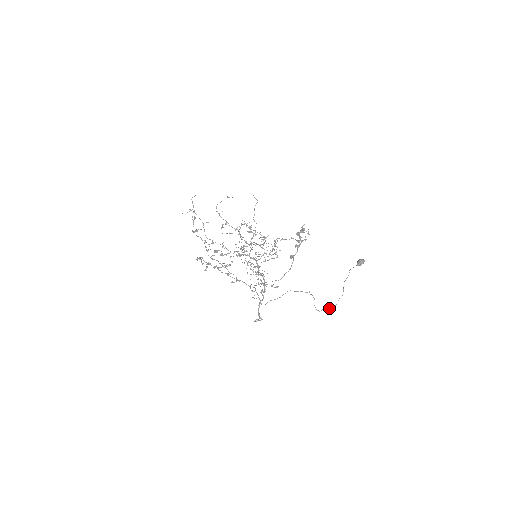
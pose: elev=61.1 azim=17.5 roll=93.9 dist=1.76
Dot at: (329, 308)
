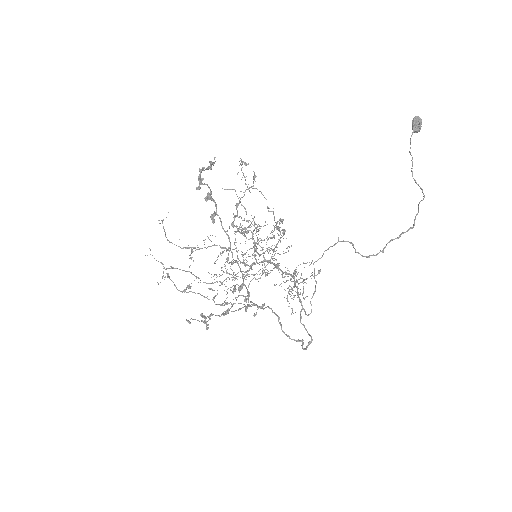
Dot at: (399, 235)
